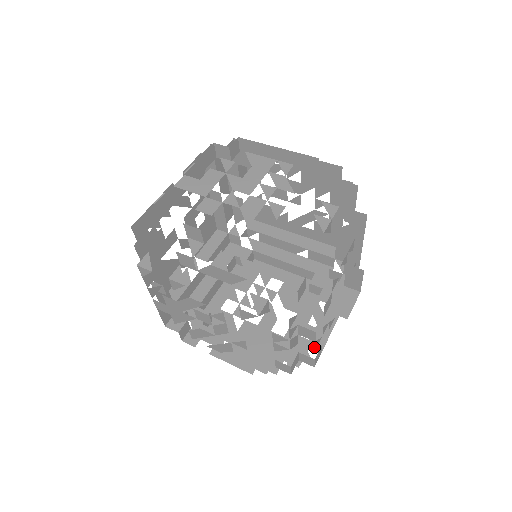
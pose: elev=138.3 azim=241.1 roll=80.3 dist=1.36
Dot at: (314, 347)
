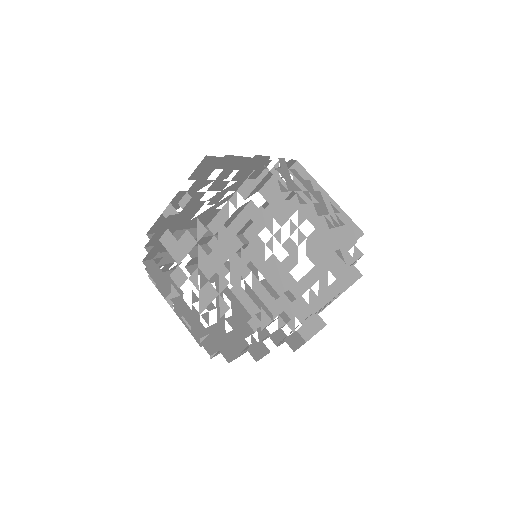
Dot at: (301, 320)
